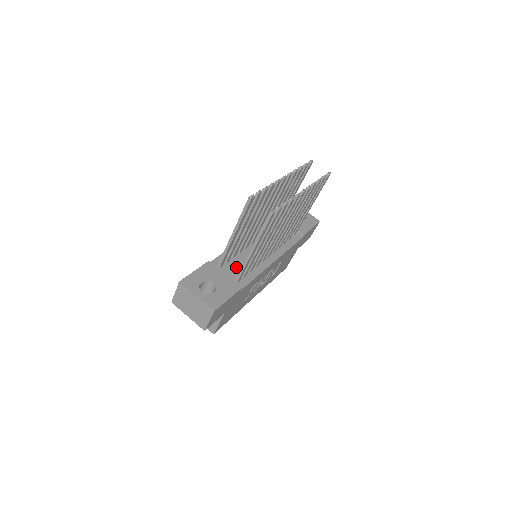
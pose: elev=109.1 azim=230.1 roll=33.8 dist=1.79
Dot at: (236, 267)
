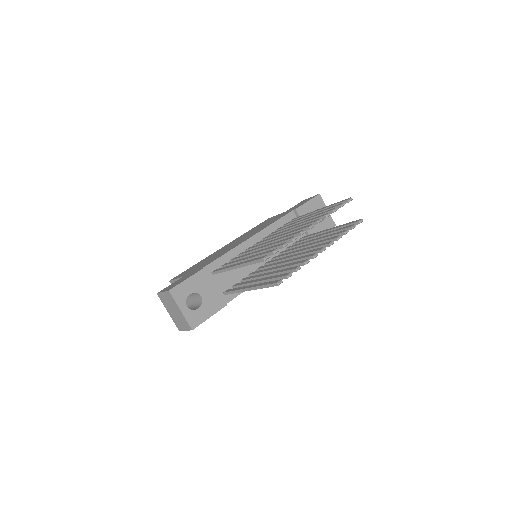
Dot at: (230, 275)
